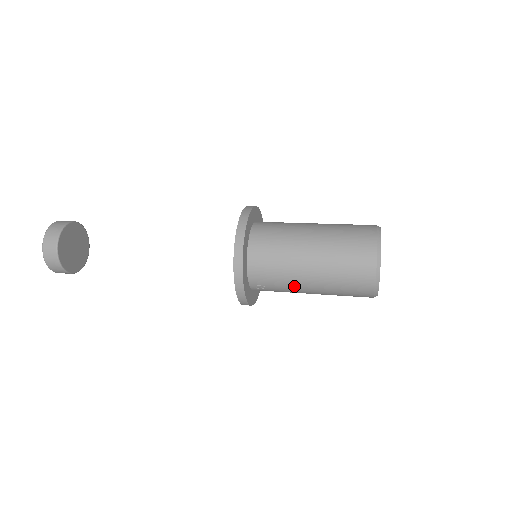
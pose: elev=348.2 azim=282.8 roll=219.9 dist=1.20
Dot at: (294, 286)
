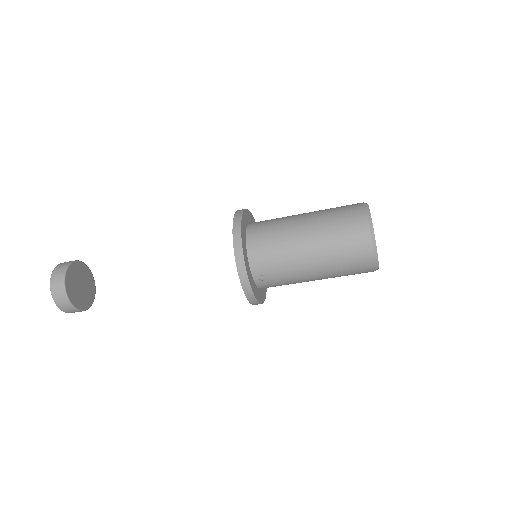
Dot at: (296, 267)
